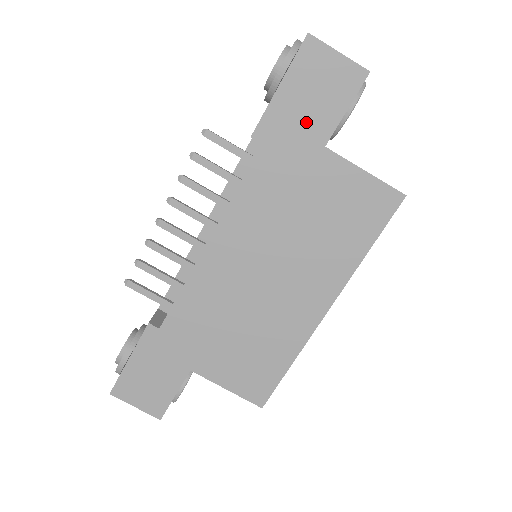
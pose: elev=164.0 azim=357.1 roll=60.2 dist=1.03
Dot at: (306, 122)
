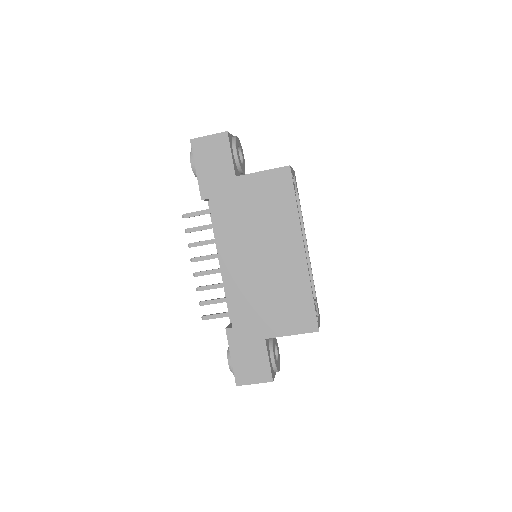
Dot at: (219, 174)
